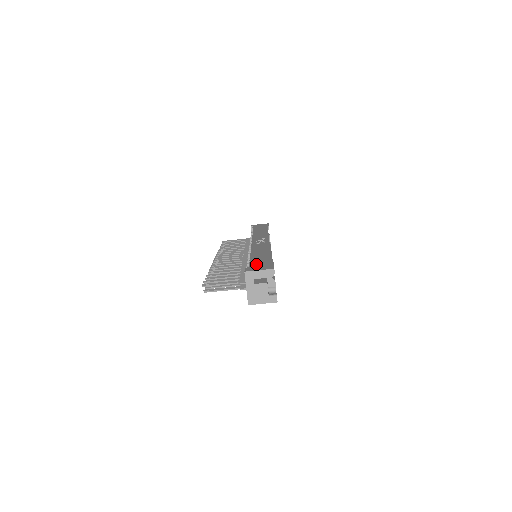
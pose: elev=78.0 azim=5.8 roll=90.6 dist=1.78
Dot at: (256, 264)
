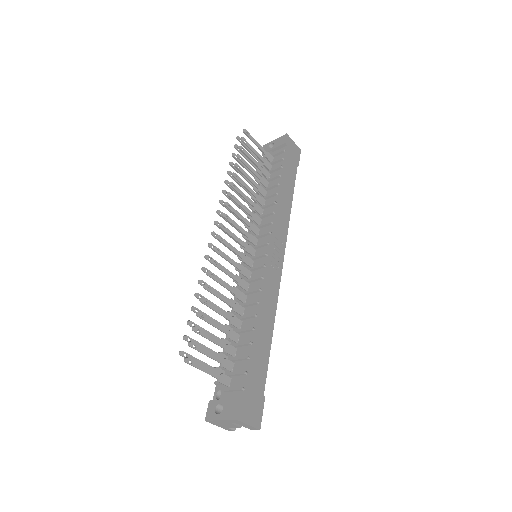
Dot at: (252, 391)
